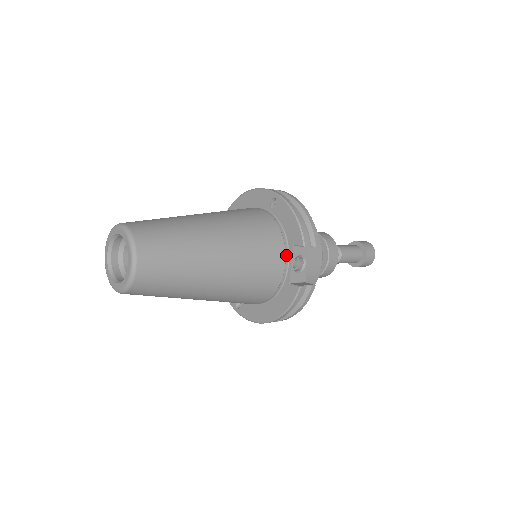
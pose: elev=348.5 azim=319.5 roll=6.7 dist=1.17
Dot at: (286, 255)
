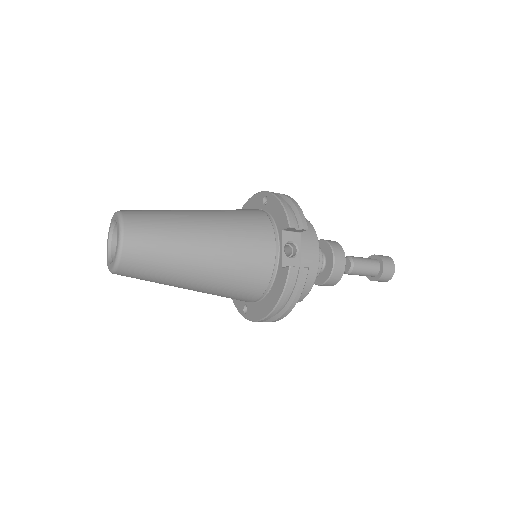
Dot at: (276, 240)
